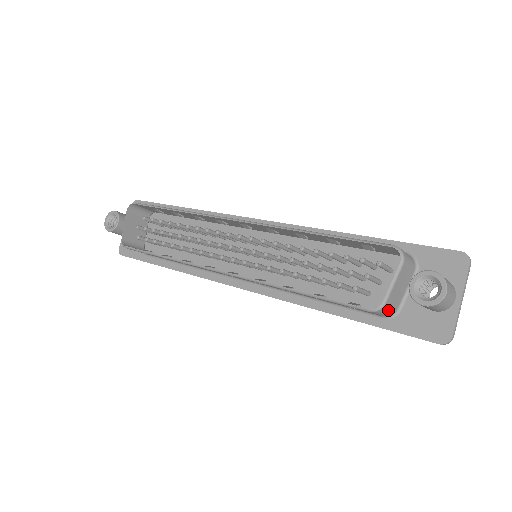
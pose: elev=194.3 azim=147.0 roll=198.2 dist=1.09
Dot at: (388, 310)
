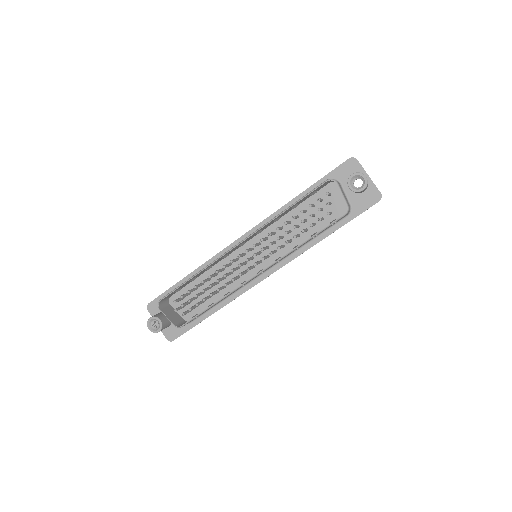
Dot at: (349, 208)
